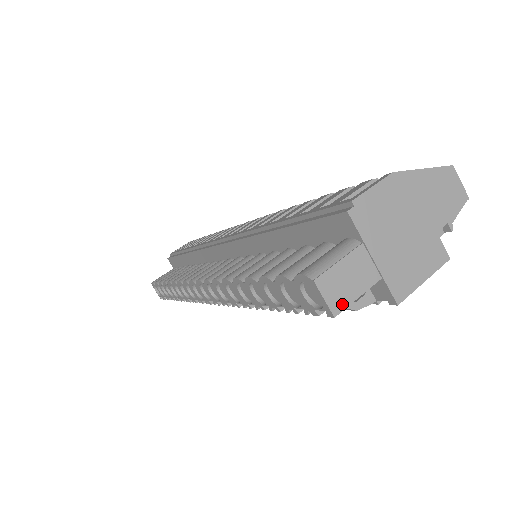
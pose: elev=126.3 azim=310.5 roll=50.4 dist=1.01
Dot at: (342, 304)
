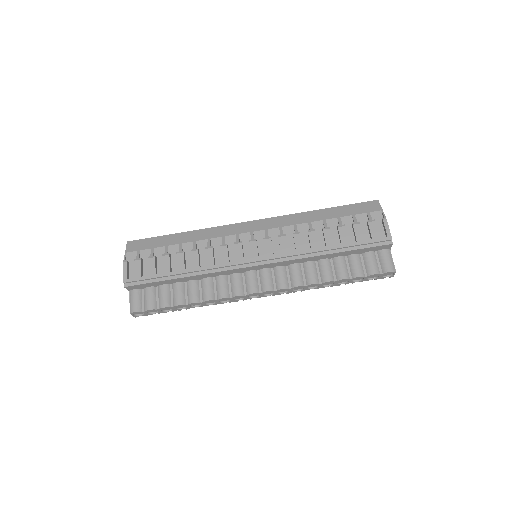
Dot at: occluded
